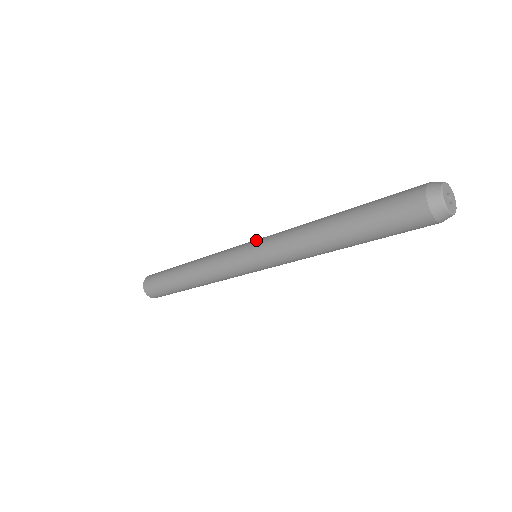
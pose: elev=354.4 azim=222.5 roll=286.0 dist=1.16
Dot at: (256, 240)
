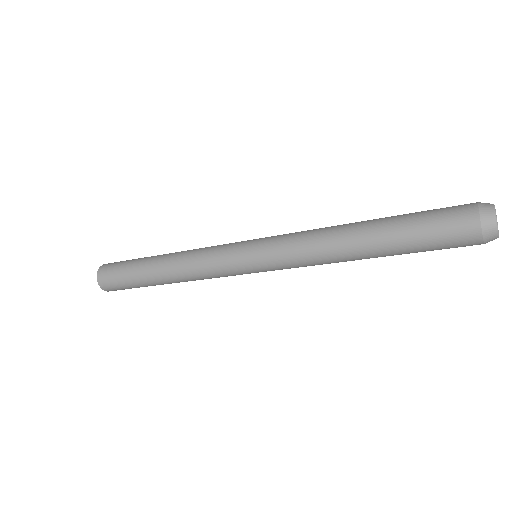
Dot at: (262, 238)
